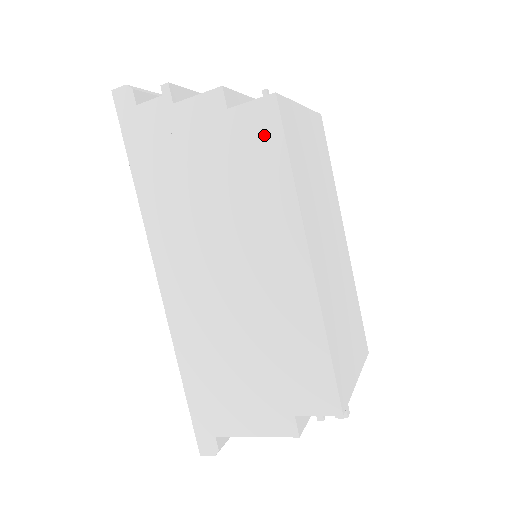
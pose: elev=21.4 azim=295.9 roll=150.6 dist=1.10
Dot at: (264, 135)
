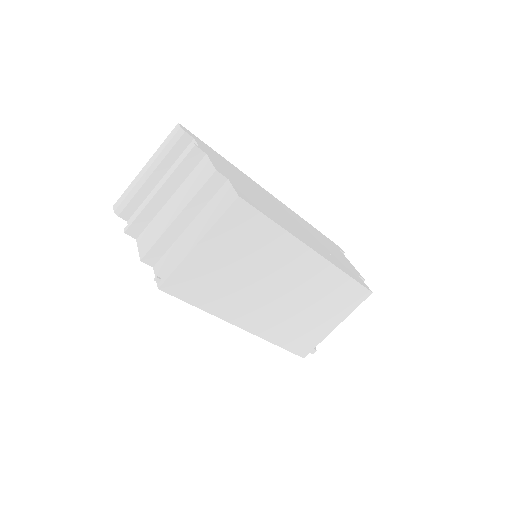
Dot at: occluded
